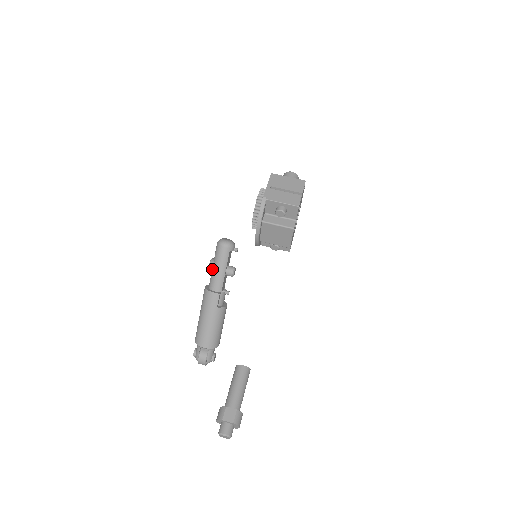
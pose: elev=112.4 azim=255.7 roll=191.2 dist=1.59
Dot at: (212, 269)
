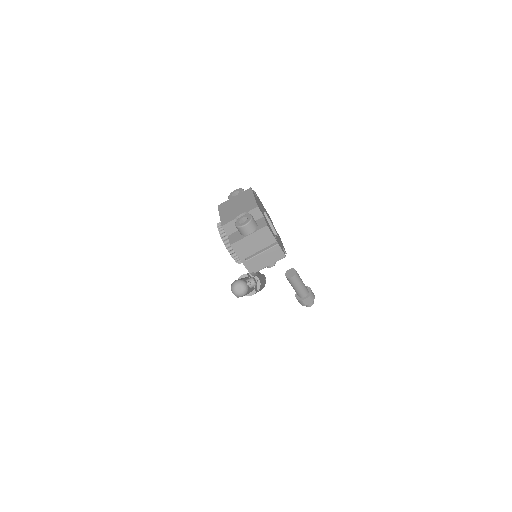
Dot at: occluded
